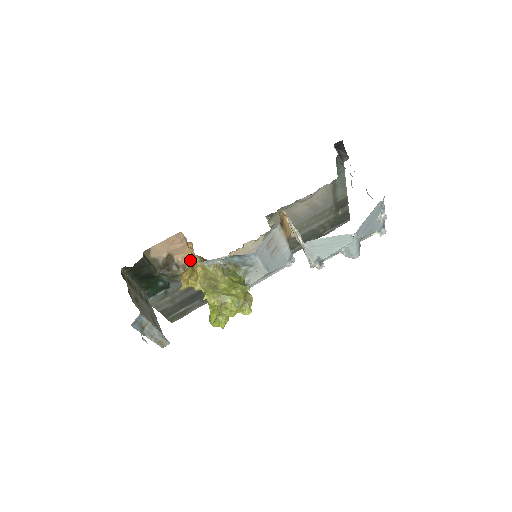
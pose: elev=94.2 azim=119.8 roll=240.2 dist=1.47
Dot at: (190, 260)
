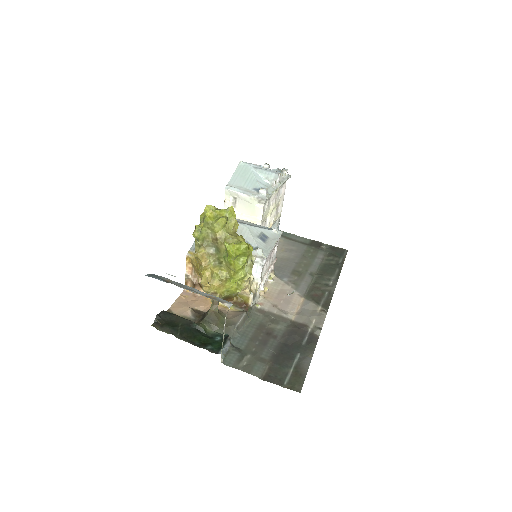
Dot at: (224, 311)
